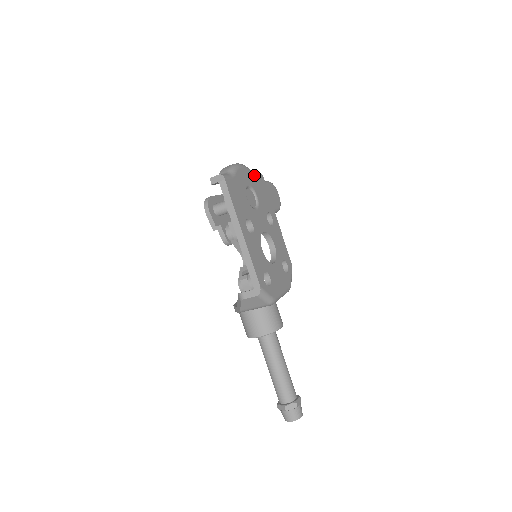
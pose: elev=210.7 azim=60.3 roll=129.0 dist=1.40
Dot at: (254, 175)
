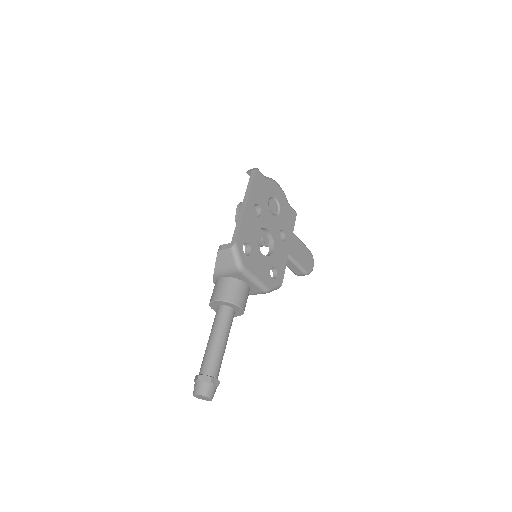
Dot at: (287, 203)
